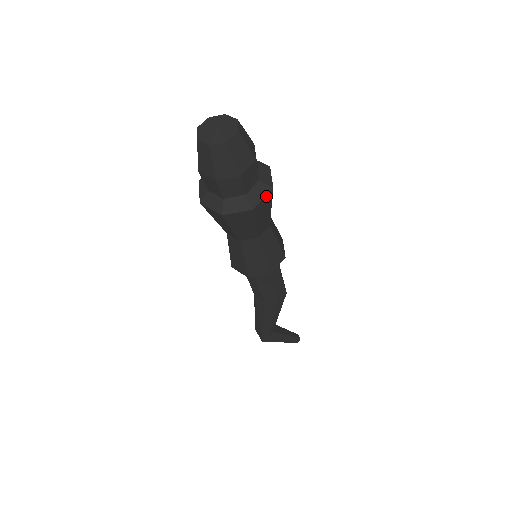
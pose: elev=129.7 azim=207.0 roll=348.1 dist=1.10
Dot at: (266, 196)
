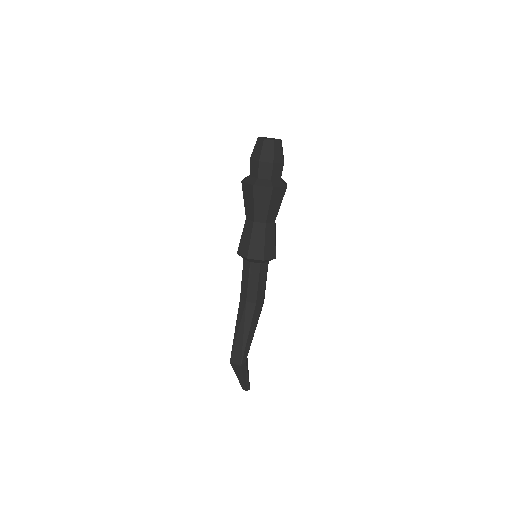
Dot at: occluded
